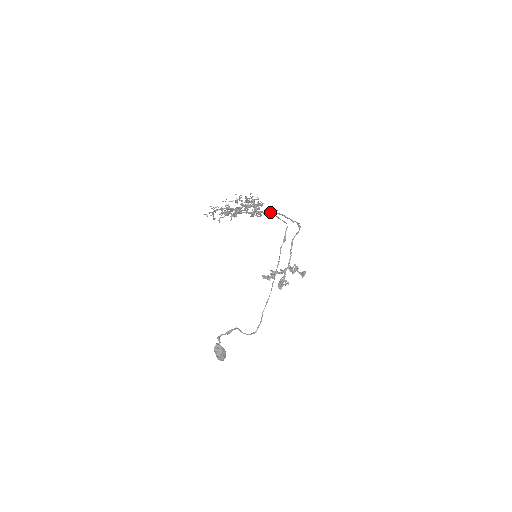
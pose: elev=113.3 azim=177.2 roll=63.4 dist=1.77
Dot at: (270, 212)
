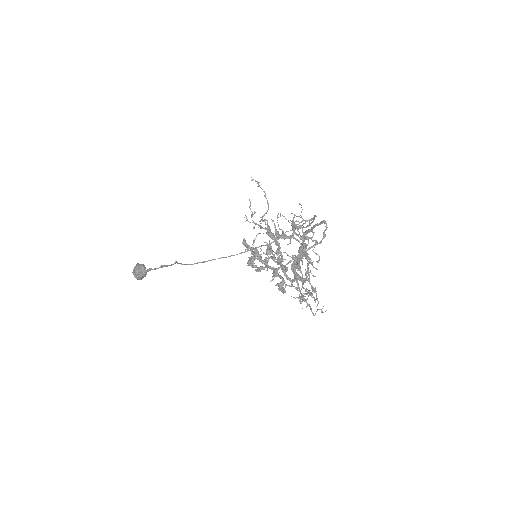
Dot at: (314, 315)
